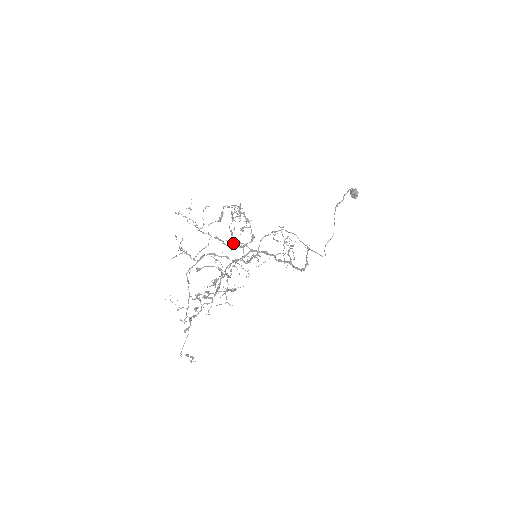
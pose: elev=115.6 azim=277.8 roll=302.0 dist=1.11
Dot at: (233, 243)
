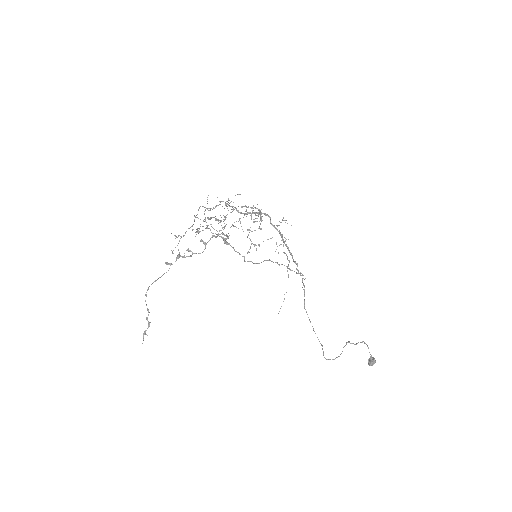
Dot at: occluded
